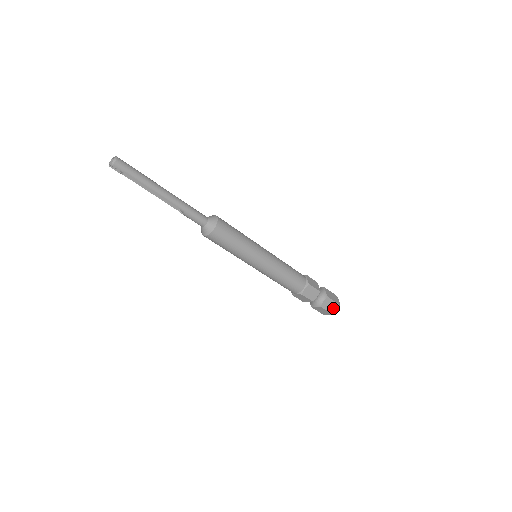
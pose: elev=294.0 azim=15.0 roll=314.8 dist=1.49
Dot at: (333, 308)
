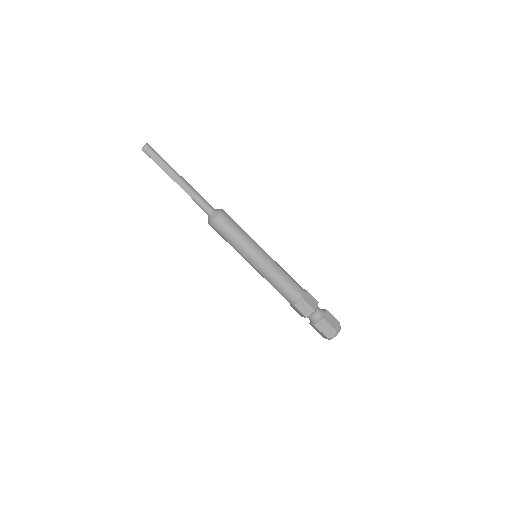
Dot at: (329, 332)
